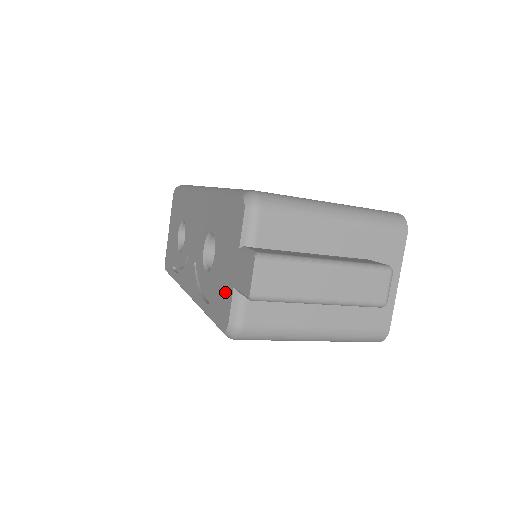
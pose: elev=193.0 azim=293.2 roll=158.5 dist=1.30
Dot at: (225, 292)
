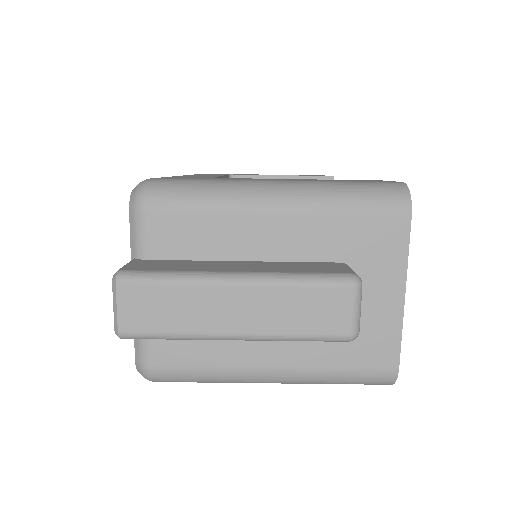
Dot at: occluded
